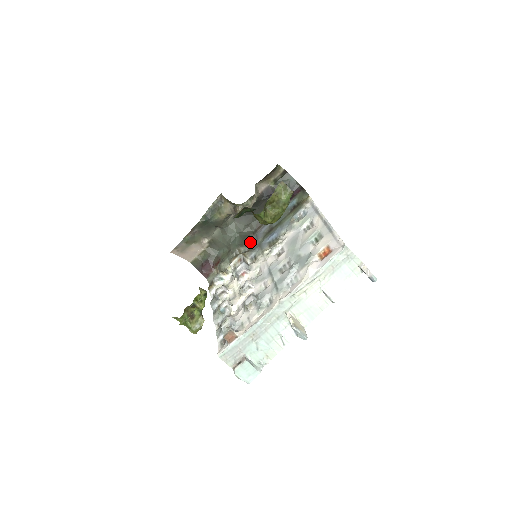
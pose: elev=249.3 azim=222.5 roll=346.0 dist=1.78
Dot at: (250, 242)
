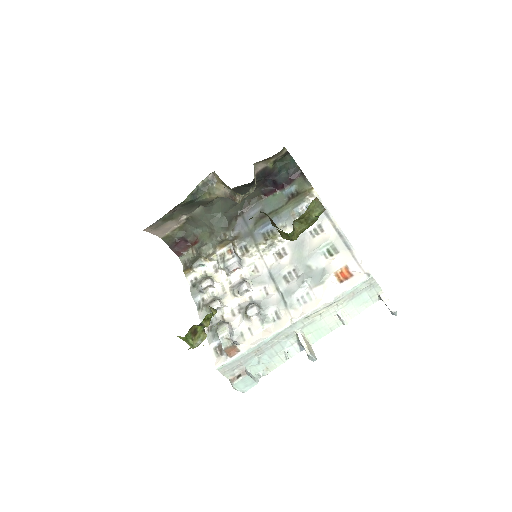
Dot at: (236, 225)
